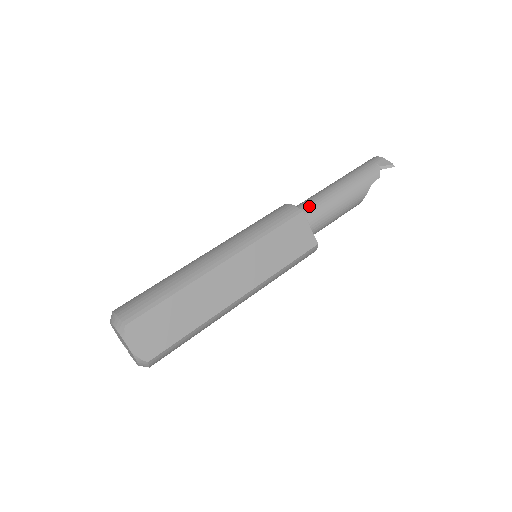
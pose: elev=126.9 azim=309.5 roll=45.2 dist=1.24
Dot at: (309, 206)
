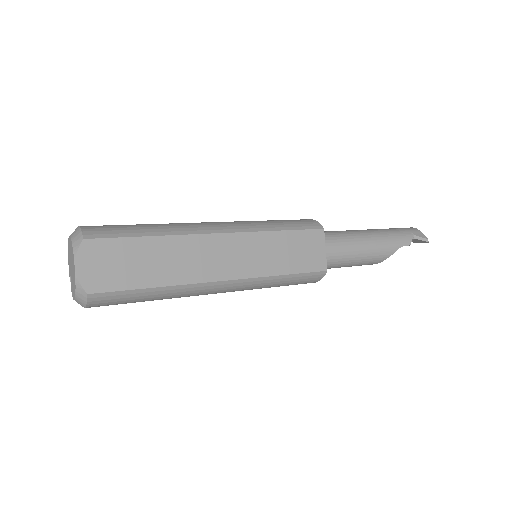
Dot at: (330, 235)
